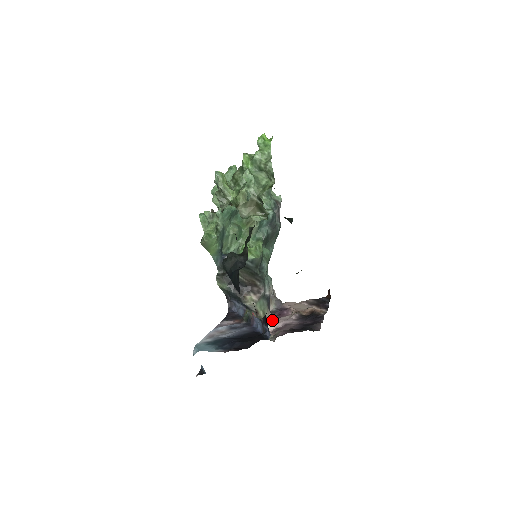
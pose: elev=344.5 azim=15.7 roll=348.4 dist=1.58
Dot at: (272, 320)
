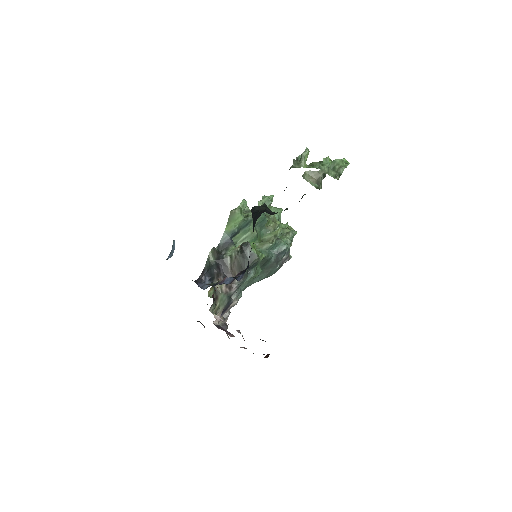
Dot at: occluded
